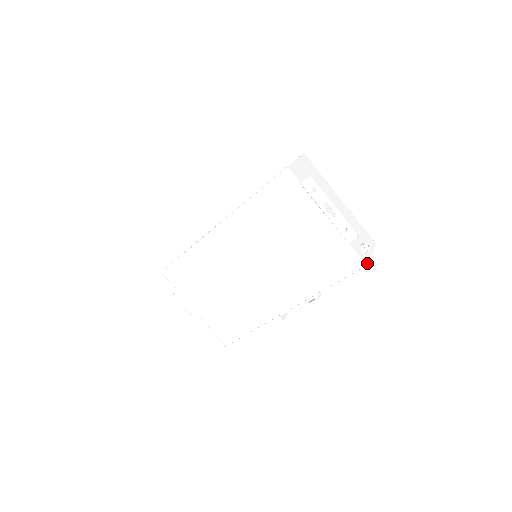
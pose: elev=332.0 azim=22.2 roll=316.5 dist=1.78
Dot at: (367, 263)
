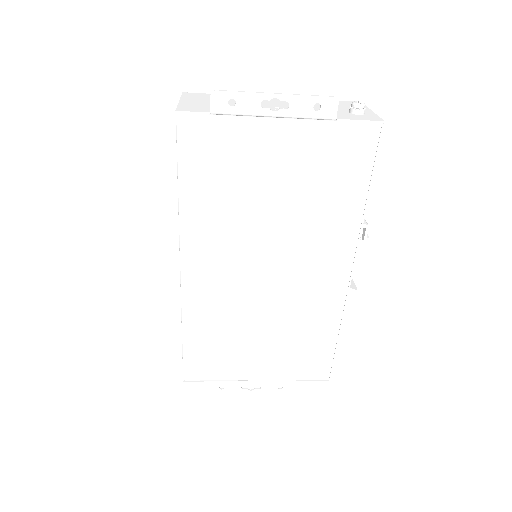
Dot at: (380, 120)
